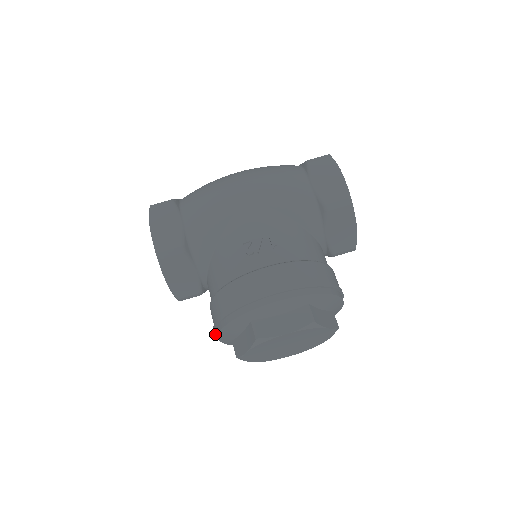
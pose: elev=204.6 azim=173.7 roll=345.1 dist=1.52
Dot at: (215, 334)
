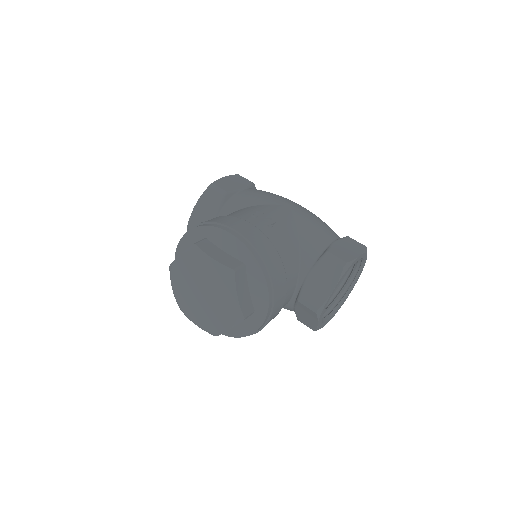
Dot at: occluded
